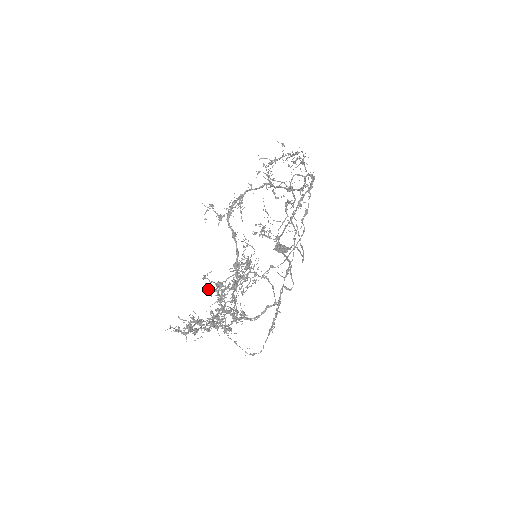
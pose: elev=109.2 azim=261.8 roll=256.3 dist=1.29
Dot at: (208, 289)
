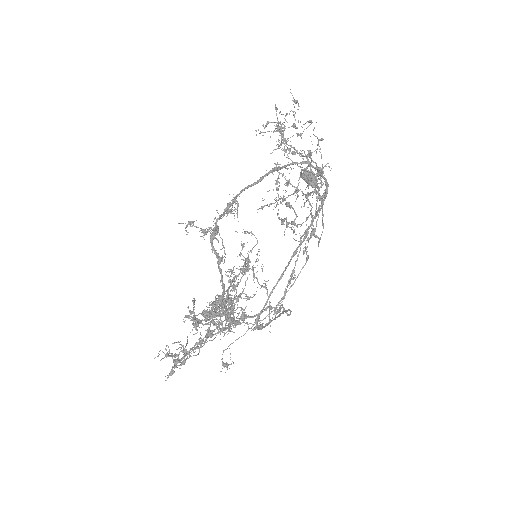
Dot at: occluded
